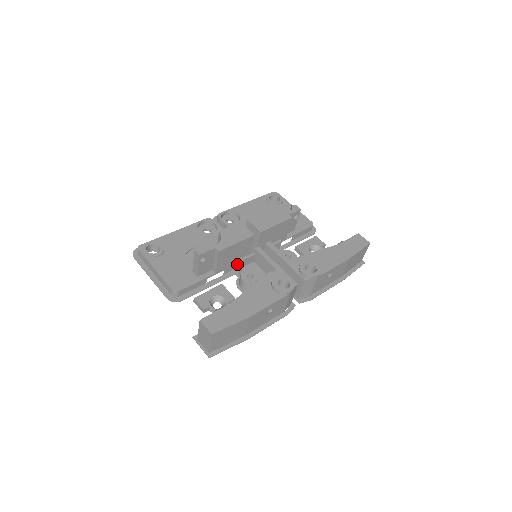
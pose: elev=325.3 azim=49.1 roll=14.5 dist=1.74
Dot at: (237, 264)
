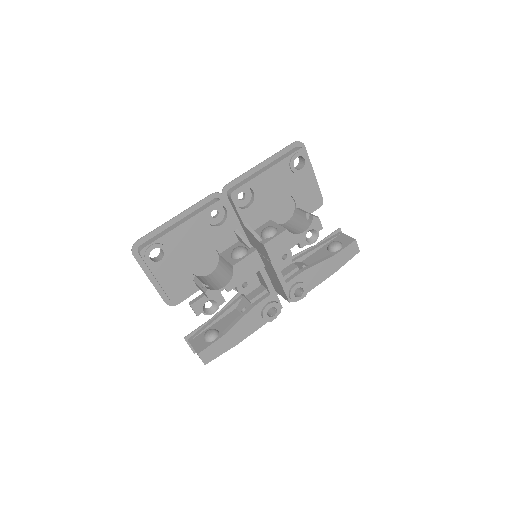
Dot at: occluded
